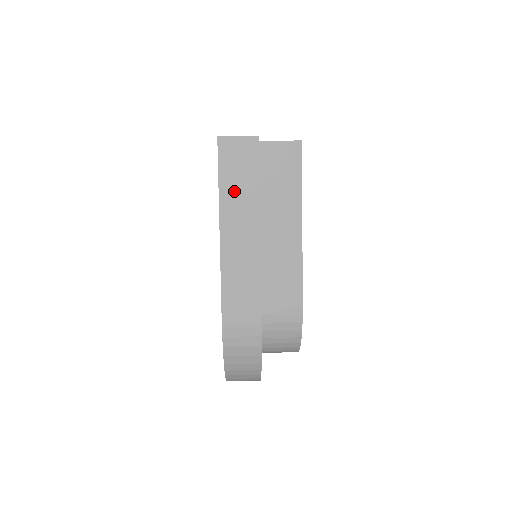
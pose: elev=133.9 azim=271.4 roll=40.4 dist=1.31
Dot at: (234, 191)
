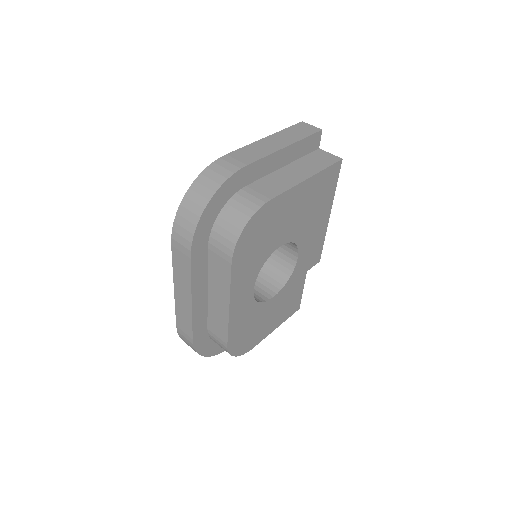
Dot at: (289, 133)
